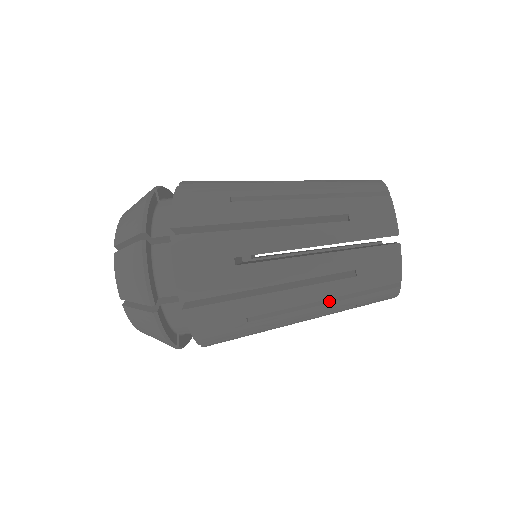
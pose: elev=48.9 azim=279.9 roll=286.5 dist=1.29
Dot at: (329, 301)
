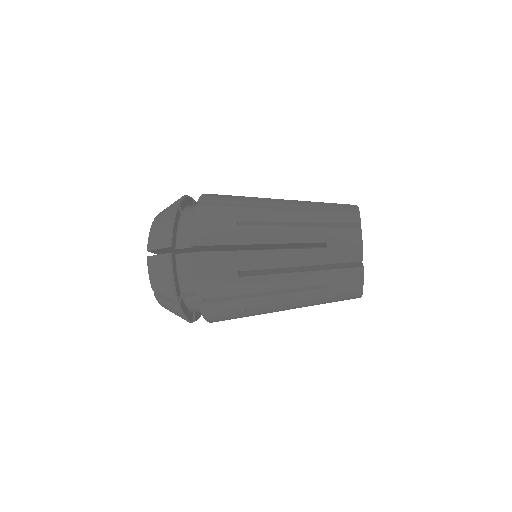
Dot at: occluded
